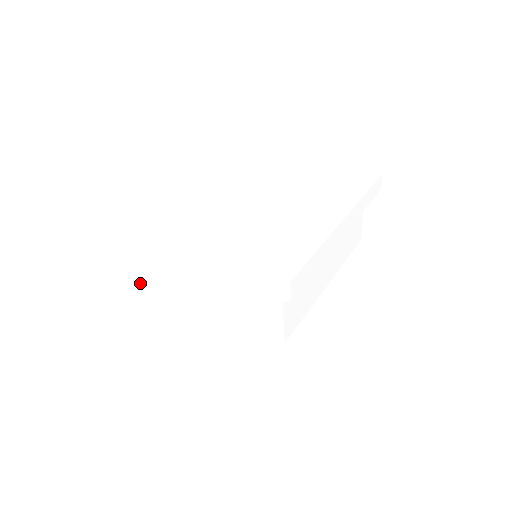
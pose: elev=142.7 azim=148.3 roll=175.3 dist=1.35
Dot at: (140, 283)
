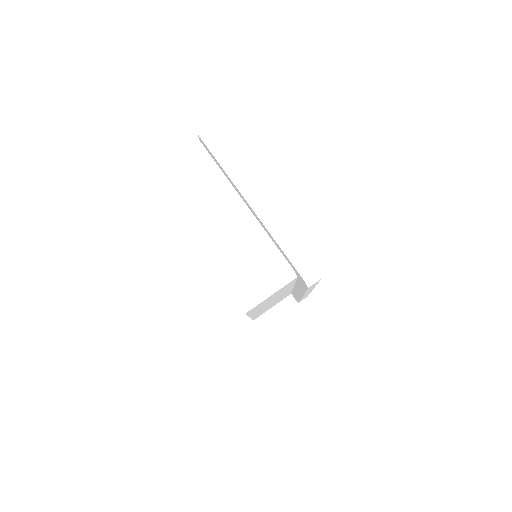
Dot at: (175, 187)
